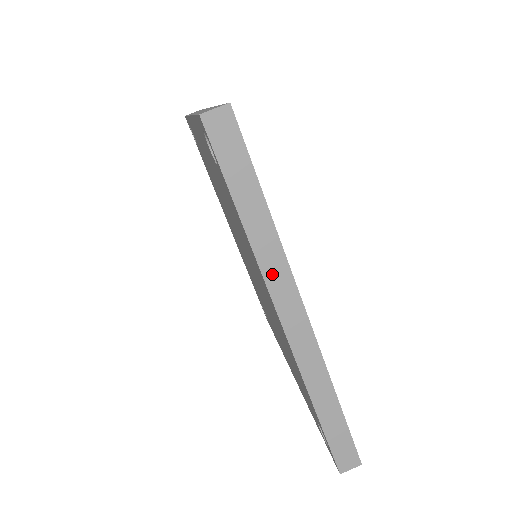
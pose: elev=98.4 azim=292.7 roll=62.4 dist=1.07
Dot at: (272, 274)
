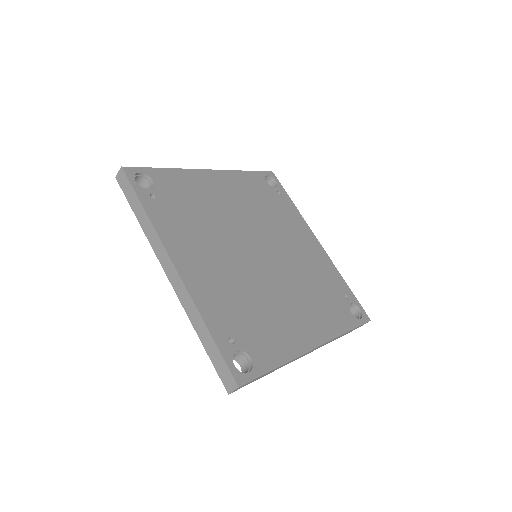
Dot at: (294, 360)
